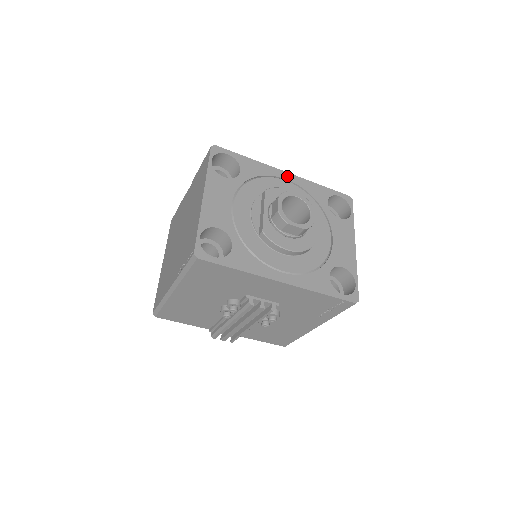
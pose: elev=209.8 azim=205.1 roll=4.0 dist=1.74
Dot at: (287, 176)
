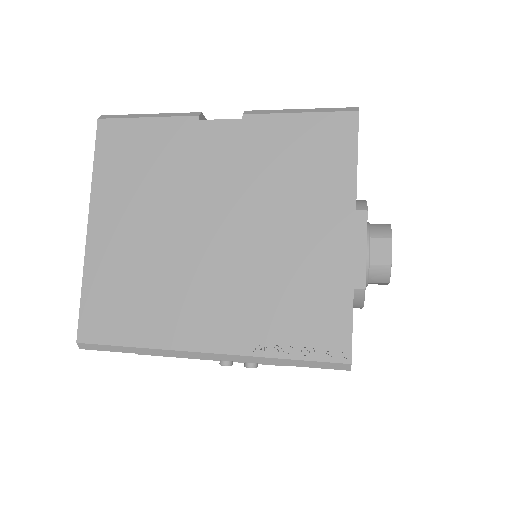
Dot at: occluded
